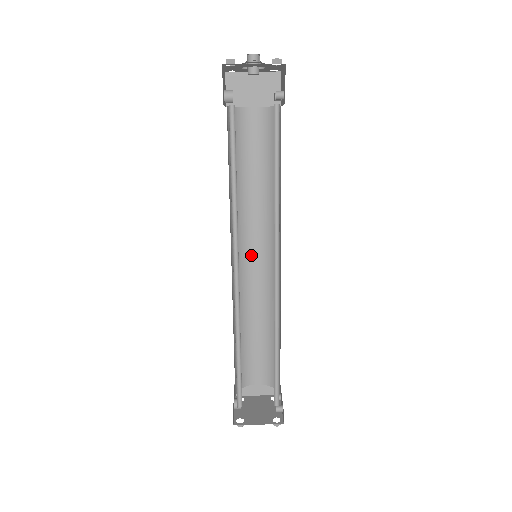
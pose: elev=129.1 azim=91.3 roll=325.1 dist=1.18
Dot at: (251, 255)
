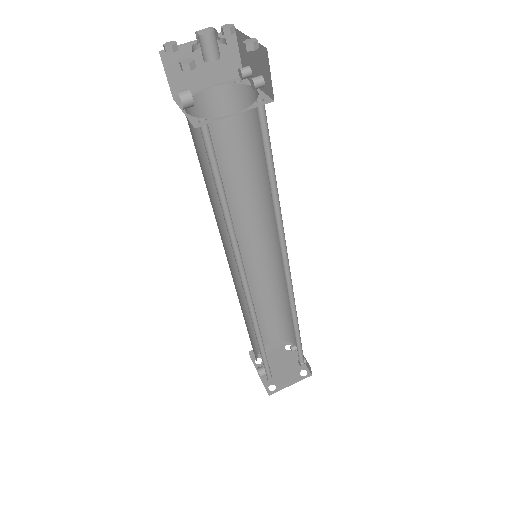
Dot at: (242, 247)
